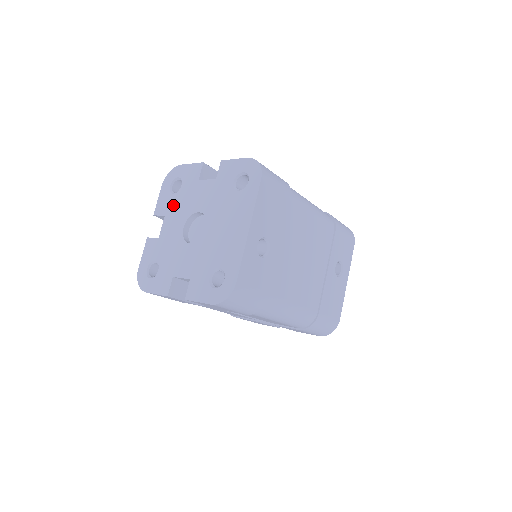
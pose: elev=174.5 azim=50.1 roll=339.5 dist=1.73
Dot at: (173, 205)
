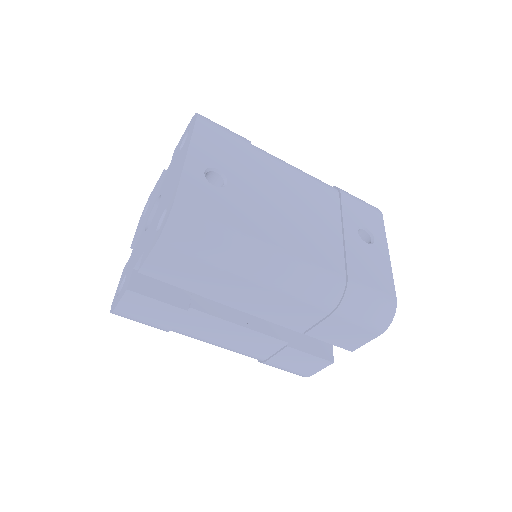
Dot at: (143, 221)
